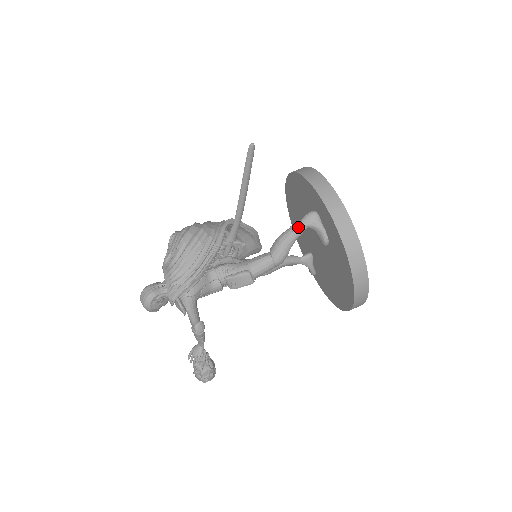
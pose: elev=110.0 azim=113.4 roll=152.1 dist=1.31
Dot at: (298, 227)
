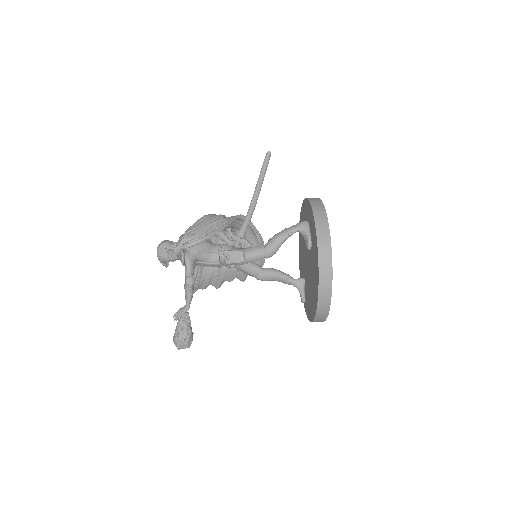
Dot at: (290, 228)
